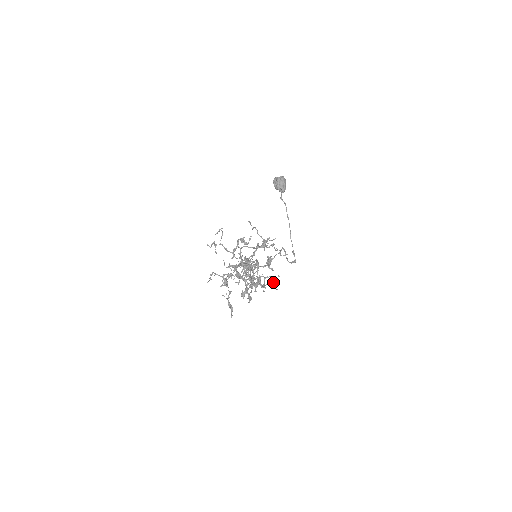
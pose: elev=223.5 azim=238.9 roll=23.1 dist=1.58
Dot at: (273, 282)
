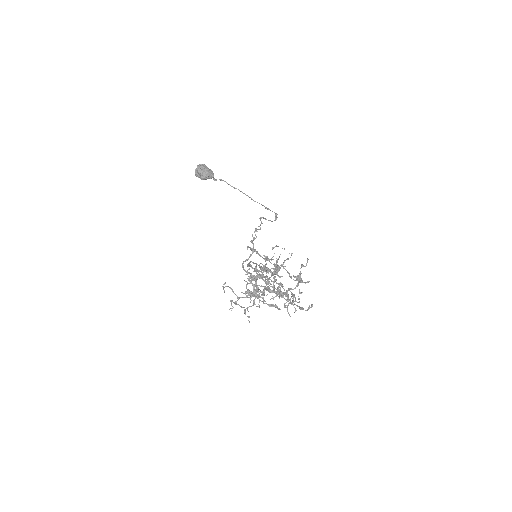
Dot at: (276, 246)
